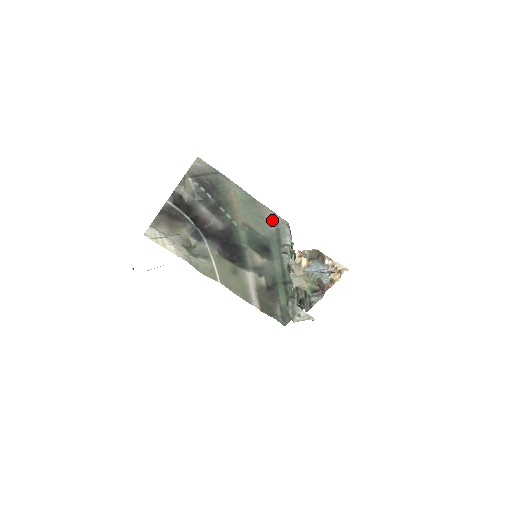
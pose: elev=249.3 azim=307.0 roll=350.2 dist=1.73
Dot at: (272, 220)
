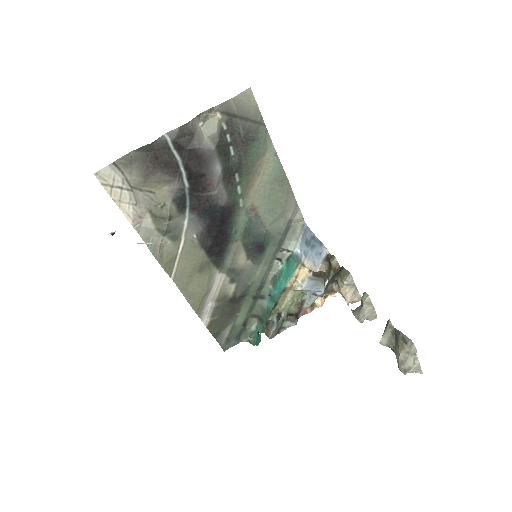
Dot at: (289, 214)
